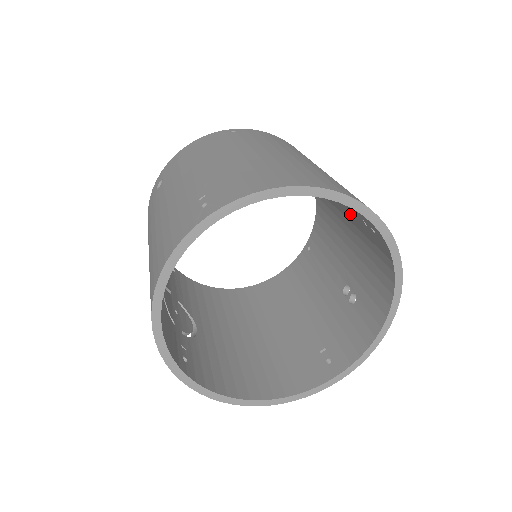
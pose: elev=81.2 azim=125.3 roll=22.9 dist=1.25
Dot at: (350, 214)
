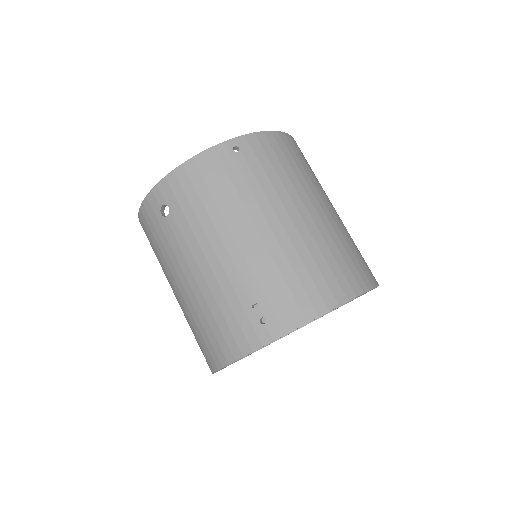
Dot at: occluded
